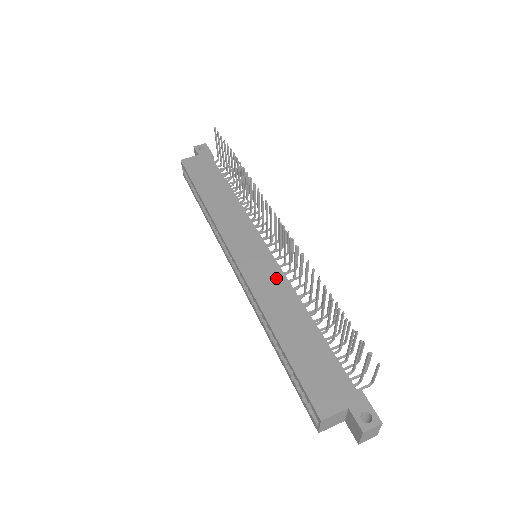
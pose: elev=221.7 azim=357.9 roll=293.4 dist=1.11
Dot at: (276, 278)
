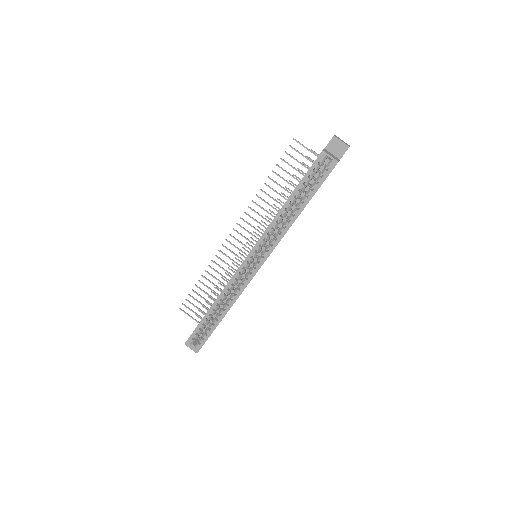
Dot at: occluded
